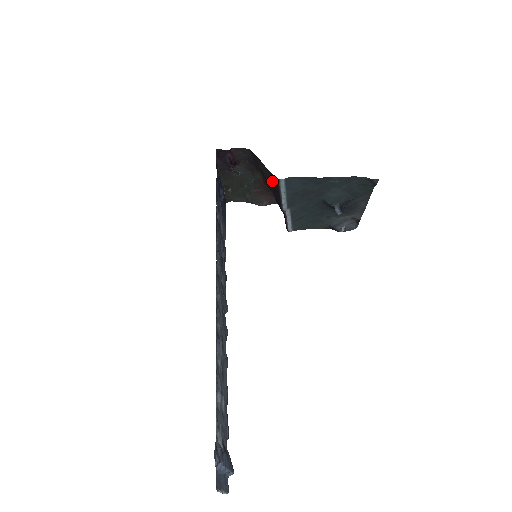
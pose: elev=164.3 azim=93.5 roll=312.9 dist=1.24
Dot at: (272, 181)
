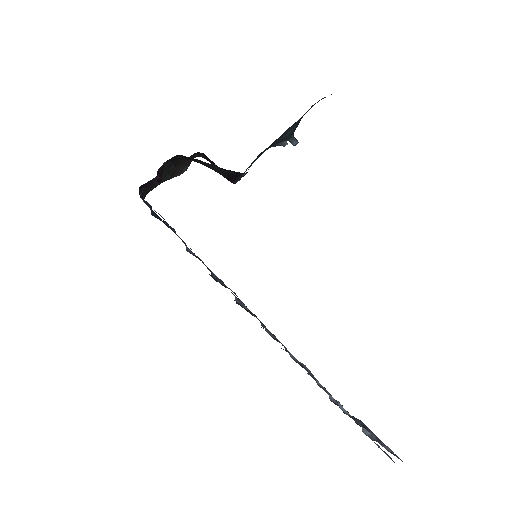
Dot at: (229, 174)
